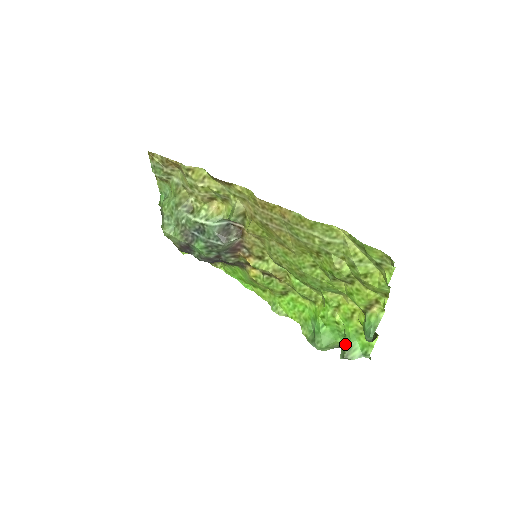
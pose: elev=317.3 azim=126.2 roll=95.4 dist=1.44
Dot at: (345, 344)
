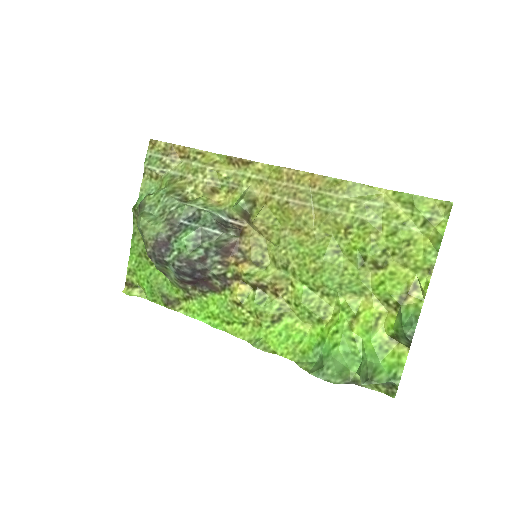
Dot at: (366, 366)
